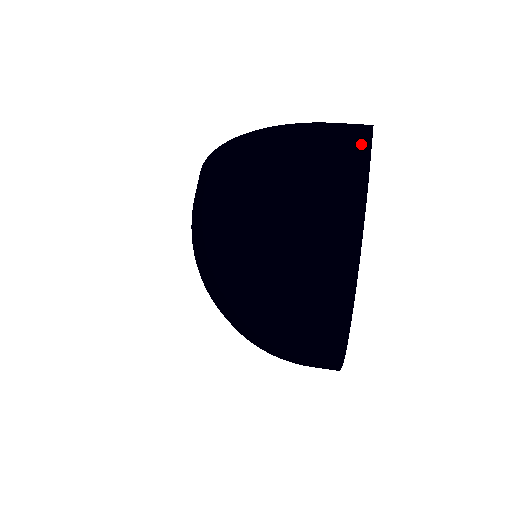
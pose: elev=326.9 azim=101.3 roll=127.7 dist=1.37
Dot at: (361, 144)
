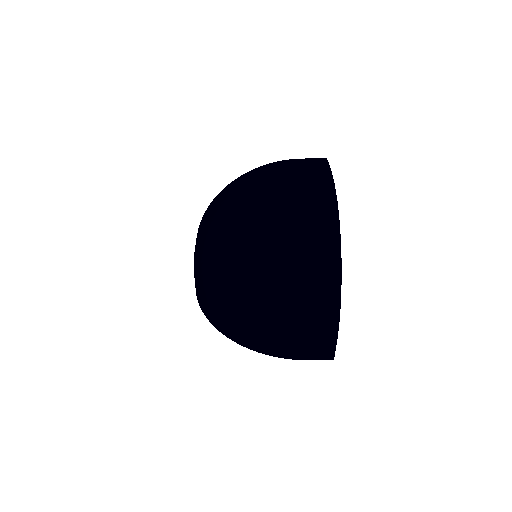
Dot at: (323, 165)
